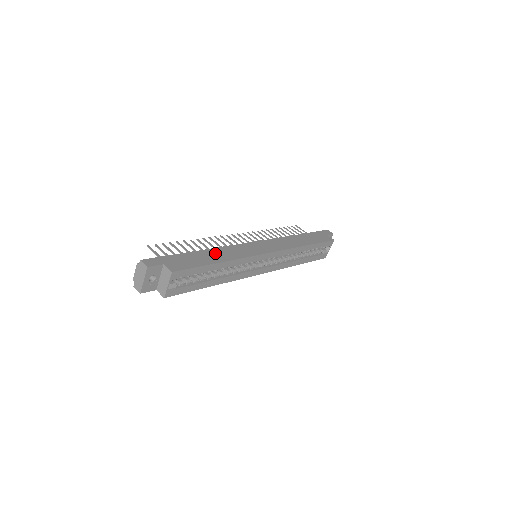
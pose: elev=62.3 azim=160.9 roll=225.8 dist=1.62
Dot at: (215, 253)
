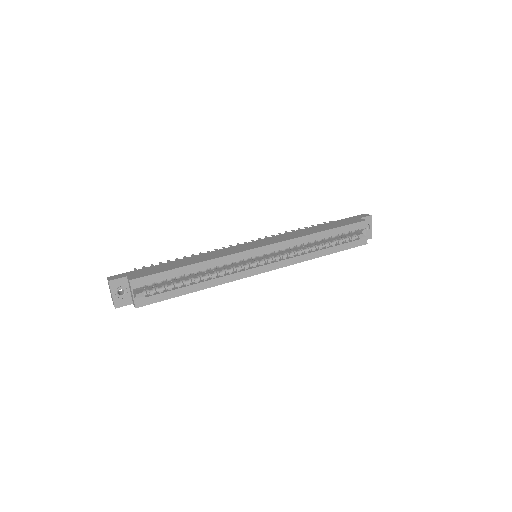
Dot at: (192, 259)
